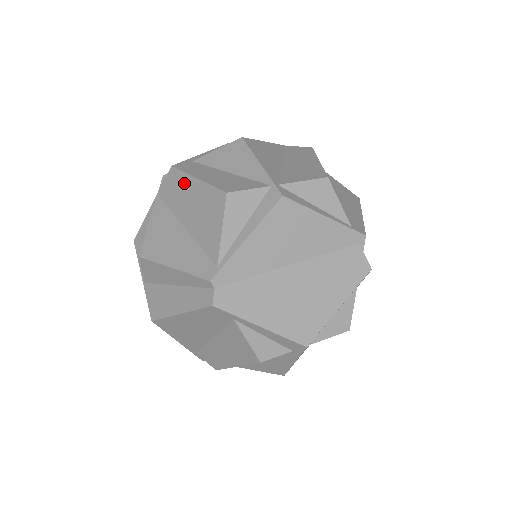
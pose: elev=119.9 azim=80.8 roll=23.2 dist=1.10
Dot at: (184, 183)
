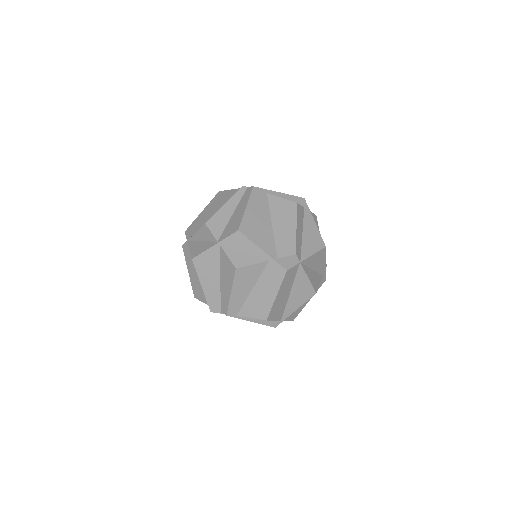
Dot at: (198, 220)
